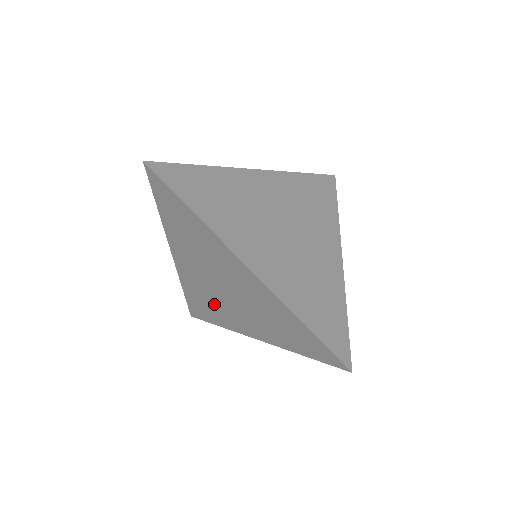
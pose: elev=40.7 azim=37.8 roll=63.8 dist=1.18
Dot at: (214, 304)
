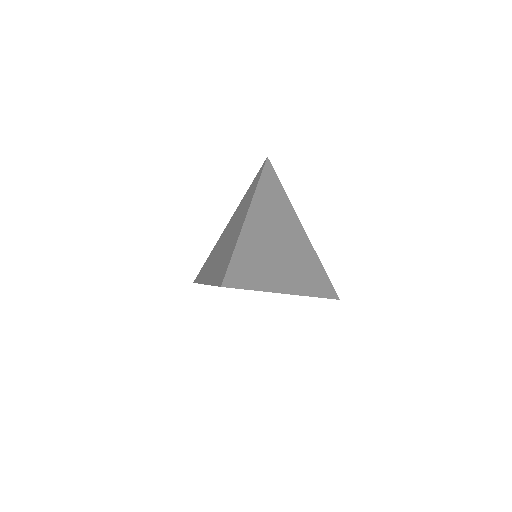
Dot at: occluded
